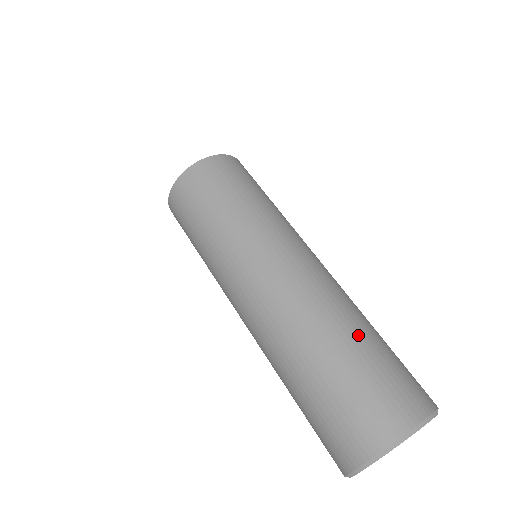
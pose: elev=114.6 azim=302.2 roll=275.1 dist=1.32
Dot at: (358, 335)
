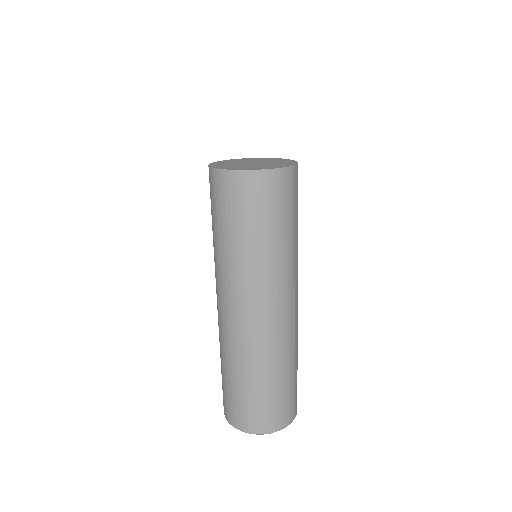
Dot at: (277, 376)
